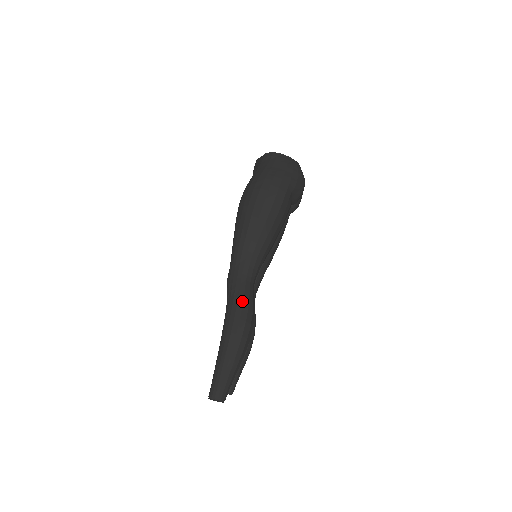
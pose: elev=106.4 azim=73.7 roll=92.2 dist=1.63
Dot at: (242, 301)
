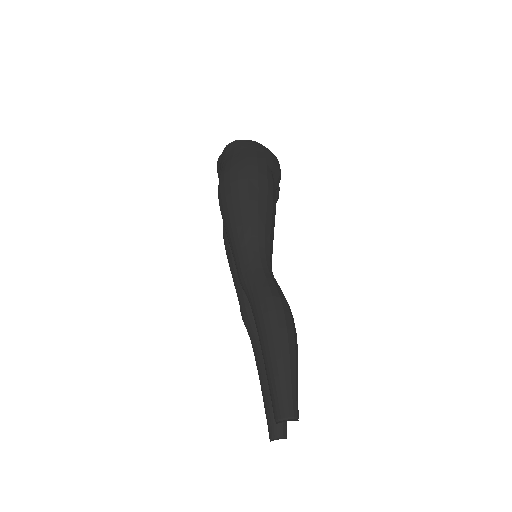
Dot at: (269, 290)
